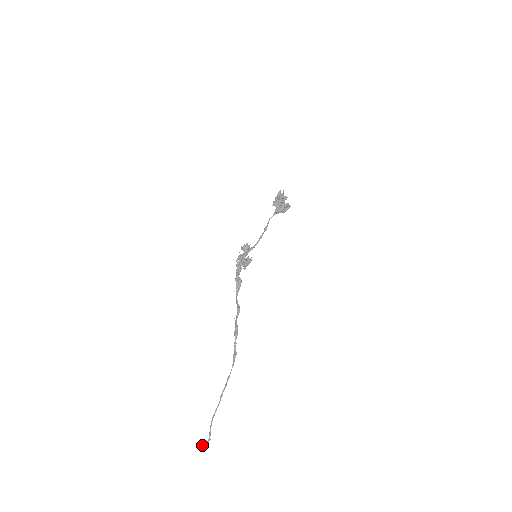
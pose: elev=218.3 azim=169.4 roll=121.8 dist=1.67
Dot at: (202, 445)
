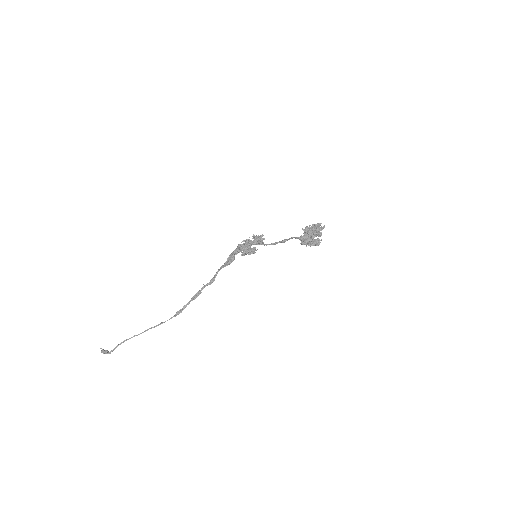
Dot at: (102, 351)
